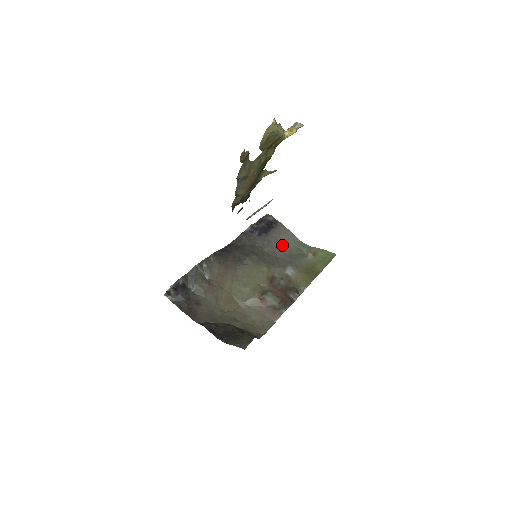
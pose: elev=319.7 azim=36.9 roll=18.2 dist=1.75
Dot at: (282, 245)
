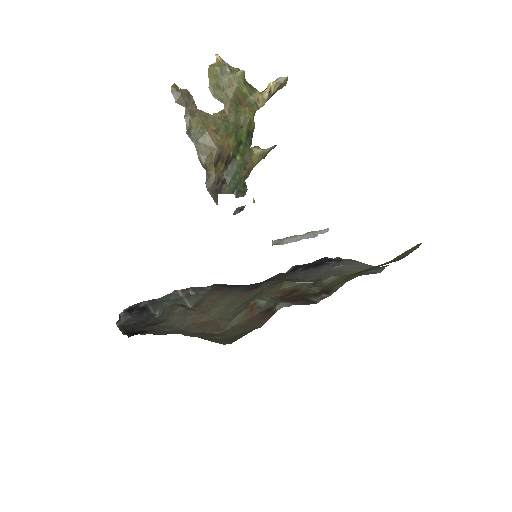
Dot at: (339, 273)
